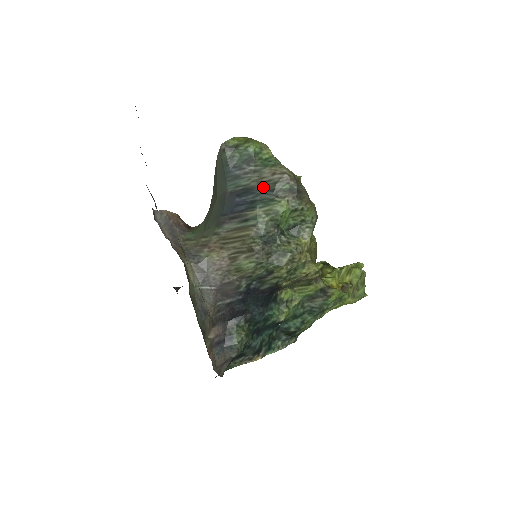
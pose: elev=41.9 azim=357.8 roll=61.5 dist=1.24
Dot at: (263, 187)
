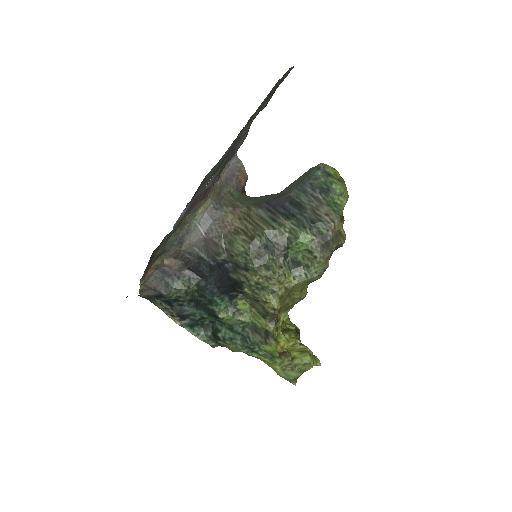
Dot at: (310, 214)
